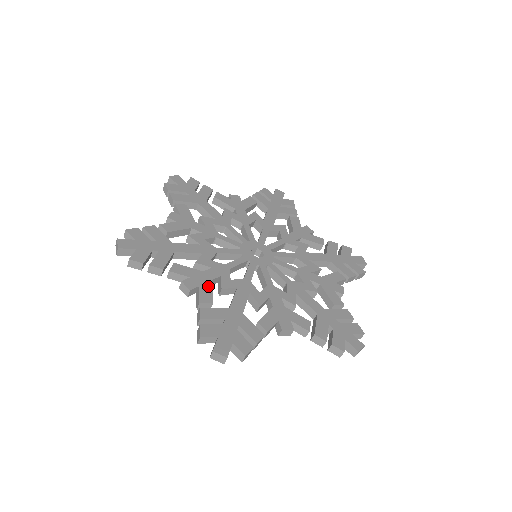
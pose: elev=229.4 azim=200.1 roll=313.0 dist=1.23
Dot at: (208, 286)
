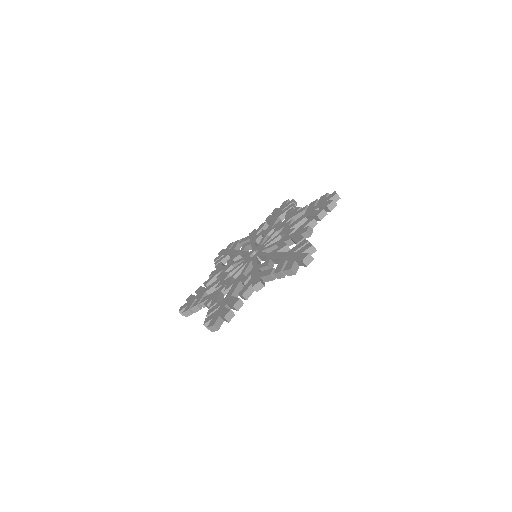
Dot at: (217, 296)
